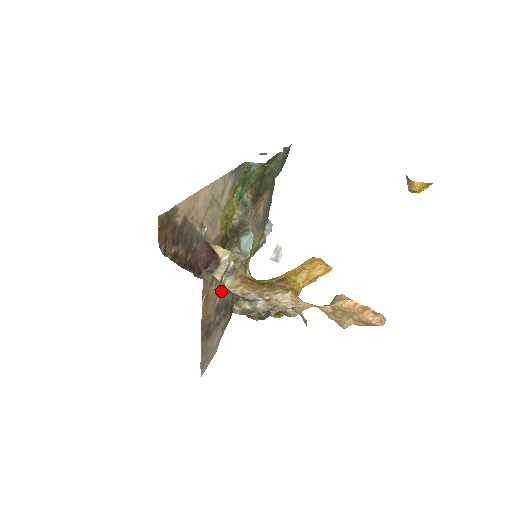
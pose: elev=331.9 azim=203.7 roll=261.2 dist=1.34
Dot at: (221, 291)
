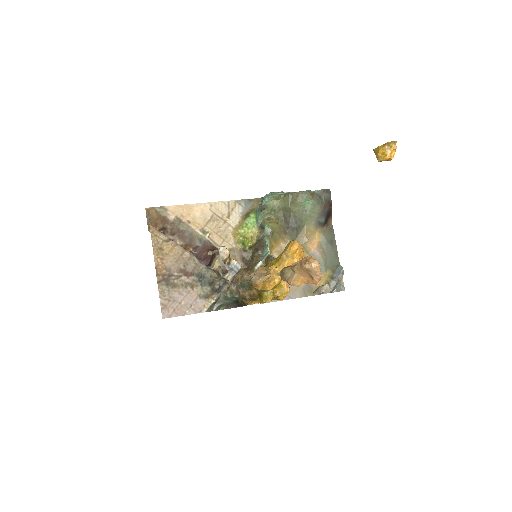
Dot at: (188, 258)
